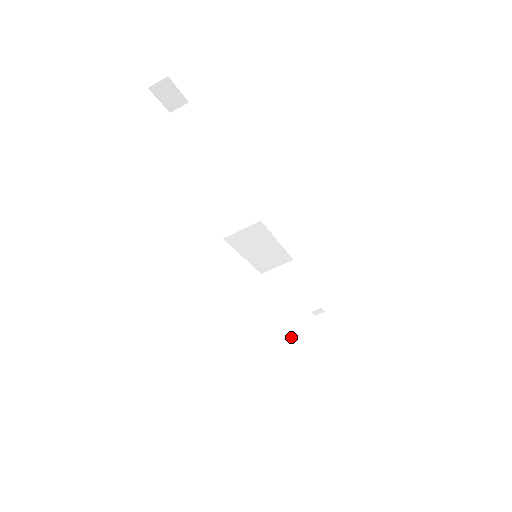
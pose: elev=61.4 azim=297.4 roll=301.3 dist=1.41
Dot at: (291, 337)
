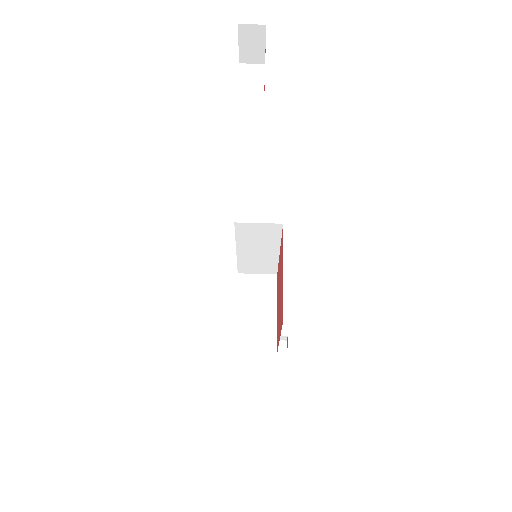
Dot at: (245, 352)
